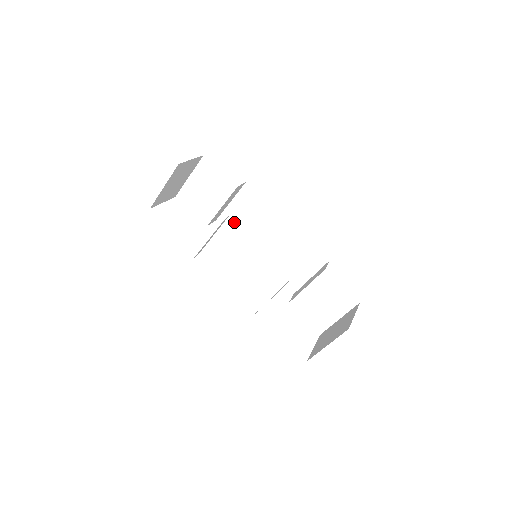
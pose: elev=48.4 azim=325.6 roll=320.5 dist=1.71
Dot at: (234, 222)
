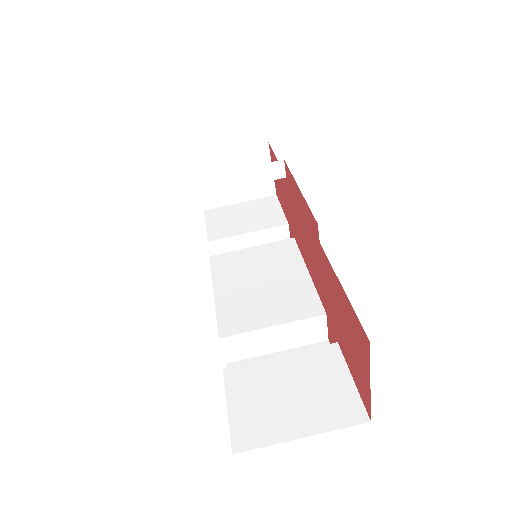
Dot at: (249, 248)
